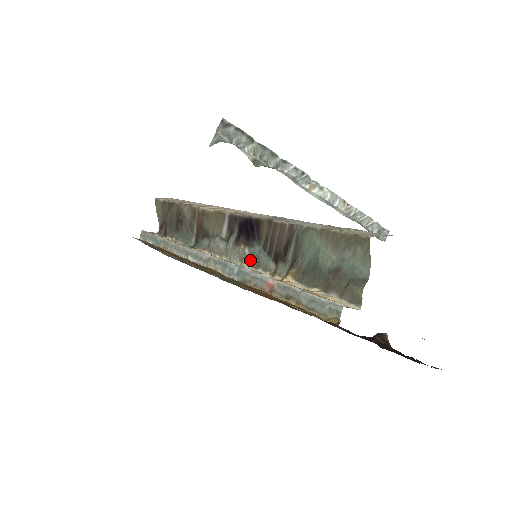
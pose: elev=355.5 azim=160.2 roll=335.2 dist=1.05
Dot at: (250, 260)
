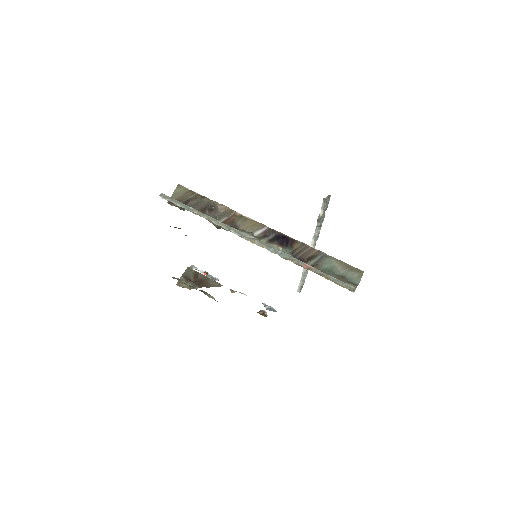
Dot at: occluded
